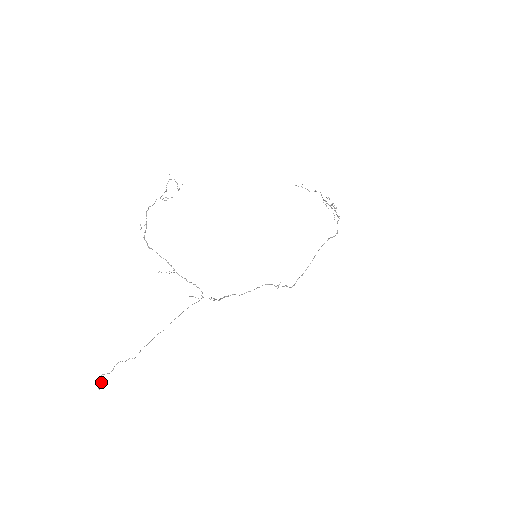
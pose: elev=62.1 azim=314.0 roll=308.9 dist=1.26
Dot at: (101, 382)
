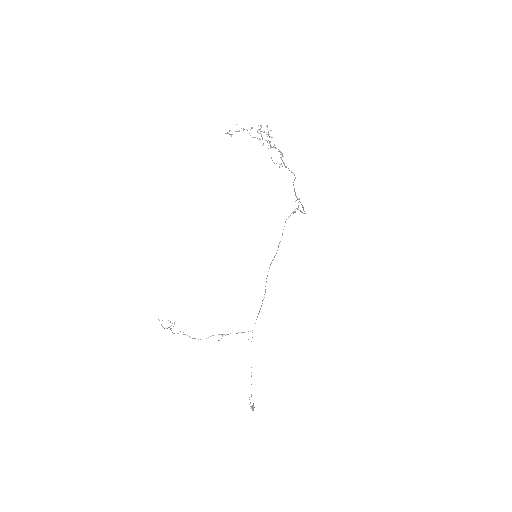
Dot at: occluded
